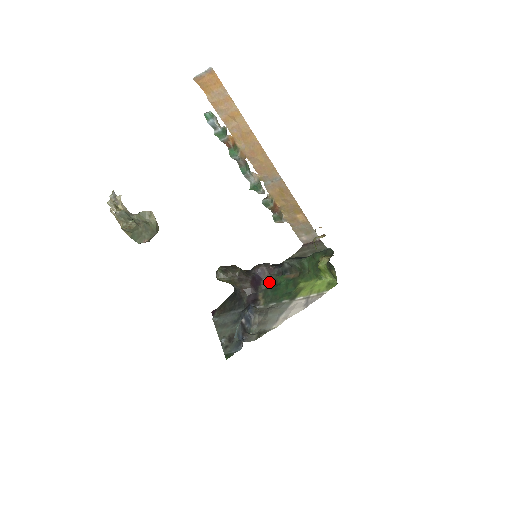
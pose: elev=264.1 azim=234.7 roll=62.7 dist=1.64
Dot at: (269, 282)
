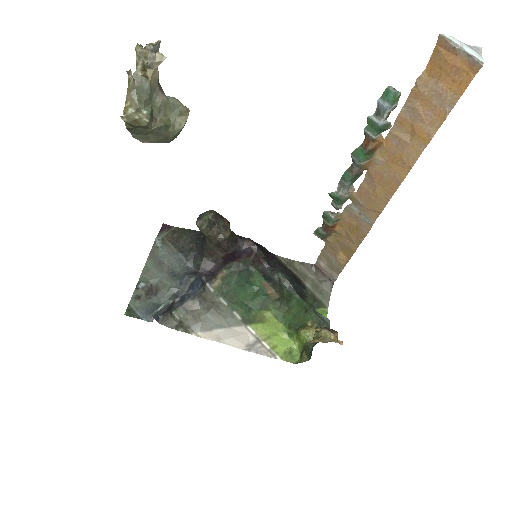
Dot at: (245, 267)
